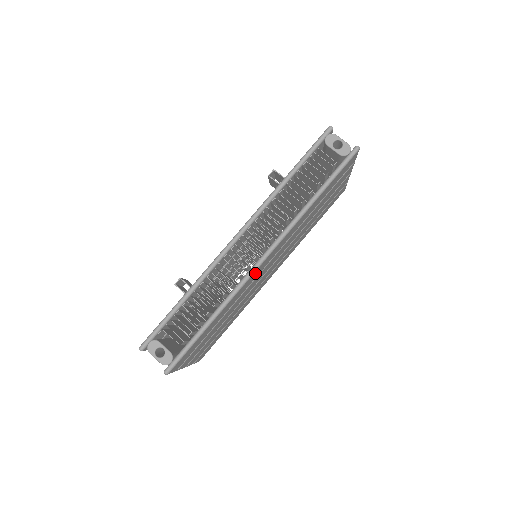
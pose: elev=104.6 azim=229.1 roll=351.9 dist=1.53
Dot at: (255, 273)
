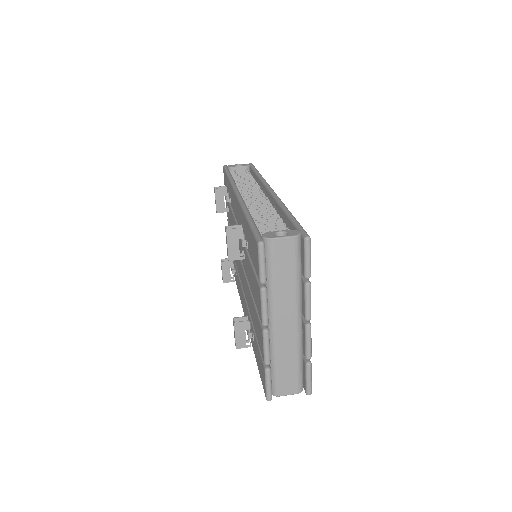
Dot at: occluded
